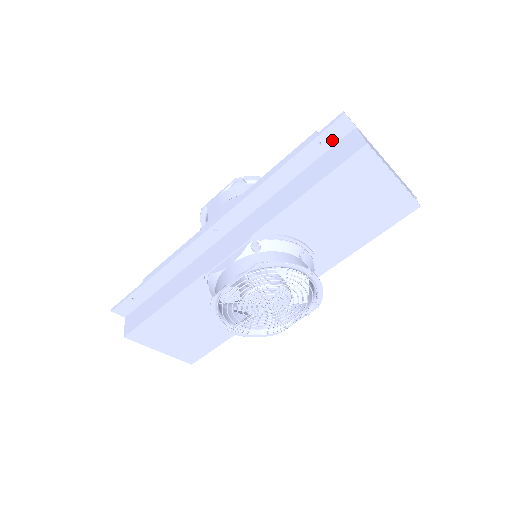
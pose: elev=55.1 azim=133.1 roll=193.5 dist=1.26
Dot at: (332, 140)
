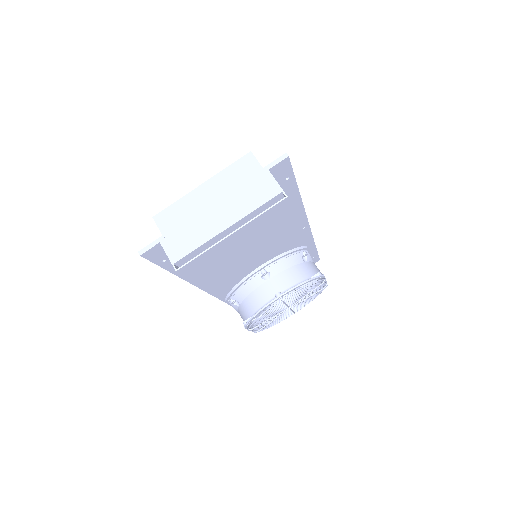
Dot at: (165, 253)
